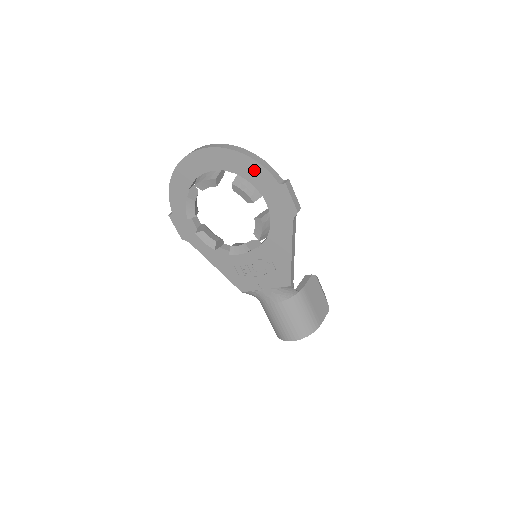
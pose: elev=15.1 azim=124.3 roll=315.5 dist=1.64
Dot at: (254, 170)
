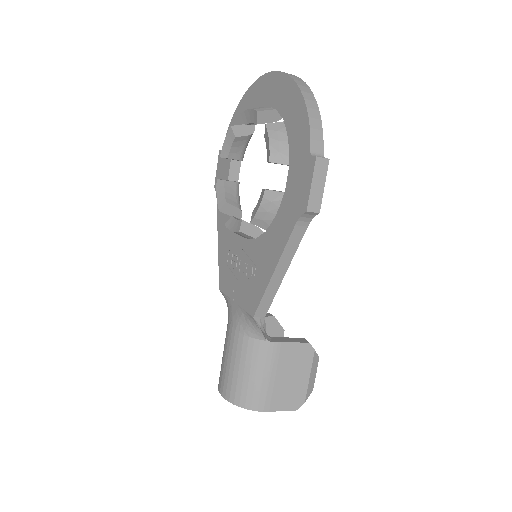
Dot at: (299, 121)
